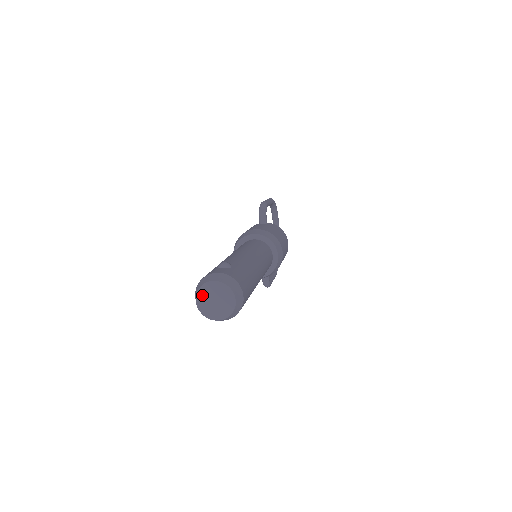
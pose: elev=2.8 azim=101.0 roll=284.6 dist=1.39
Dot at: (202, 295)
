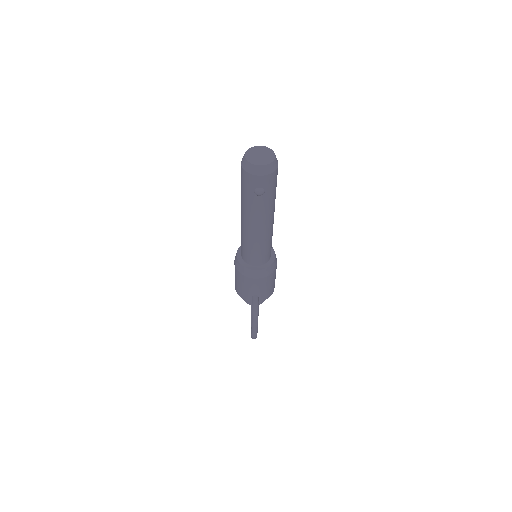
Dot at: (250, 152)
